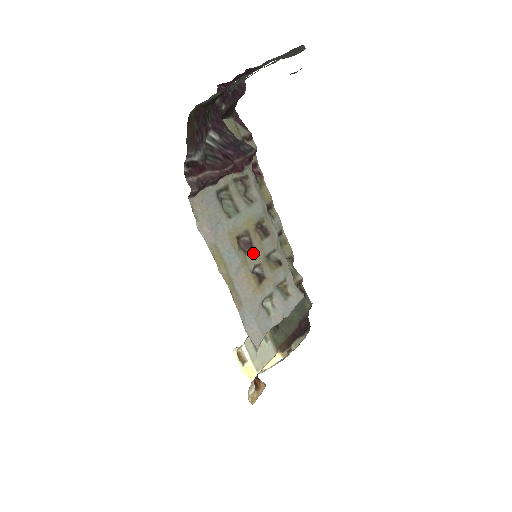
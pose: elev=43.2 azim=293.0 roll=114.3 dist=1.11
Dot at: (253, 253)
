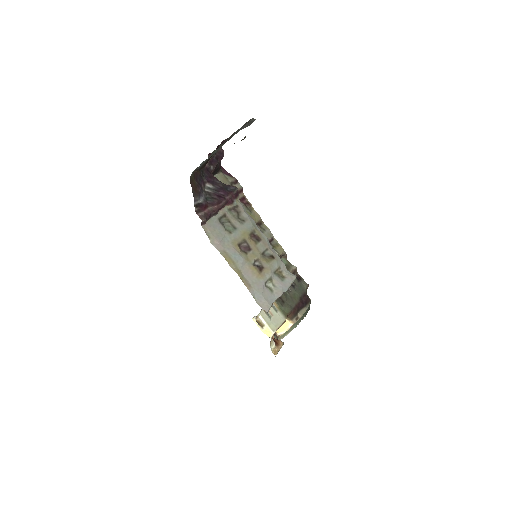
Dot at: (252, 253)
